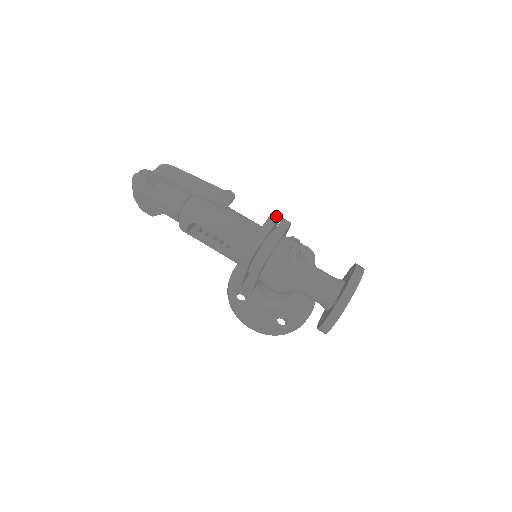
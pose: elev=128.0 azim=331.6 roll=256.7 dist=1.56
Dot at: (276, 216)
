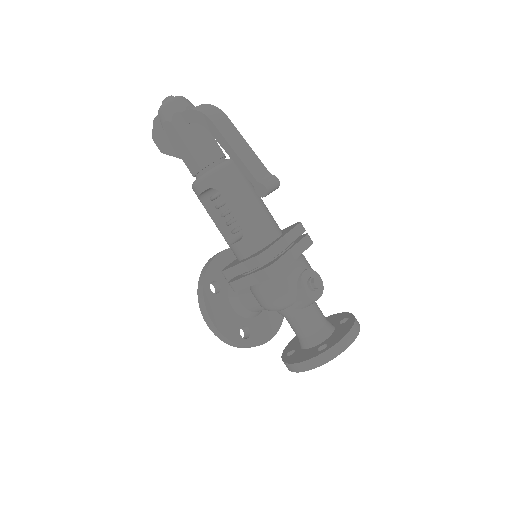
Dot at: (303, 228)
